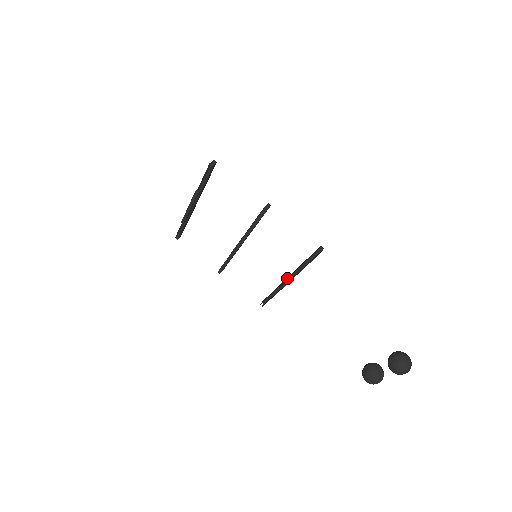
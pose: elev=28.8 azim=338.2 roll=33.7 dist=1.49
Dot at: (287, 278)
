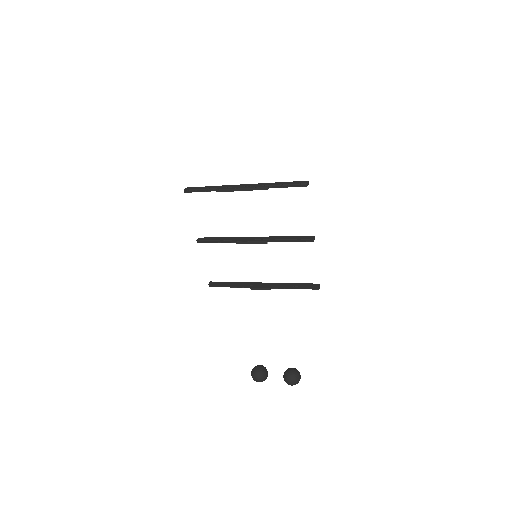
Dot at: (264, 284)
